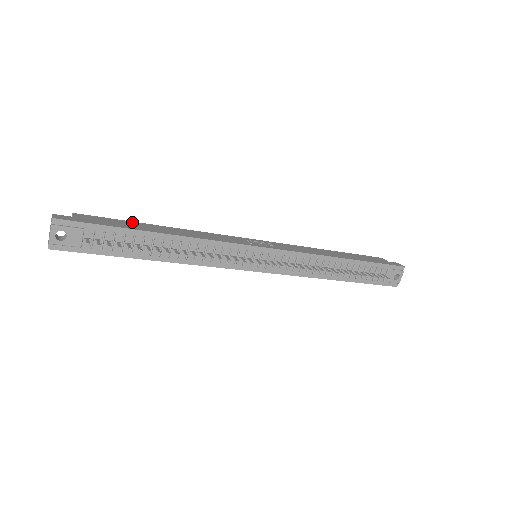
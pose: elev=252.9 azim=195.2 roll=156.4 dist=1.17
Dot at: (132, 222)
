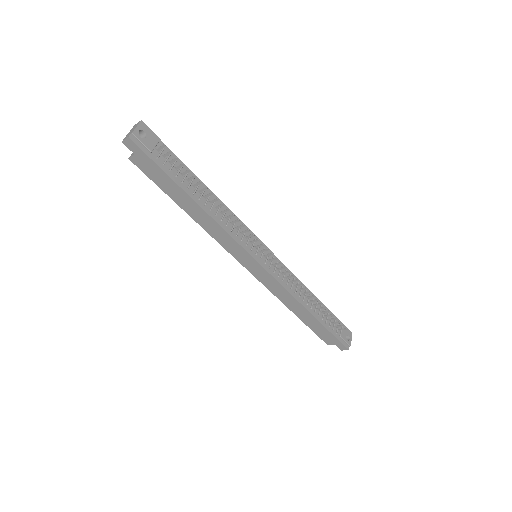
Dot at: occluded
